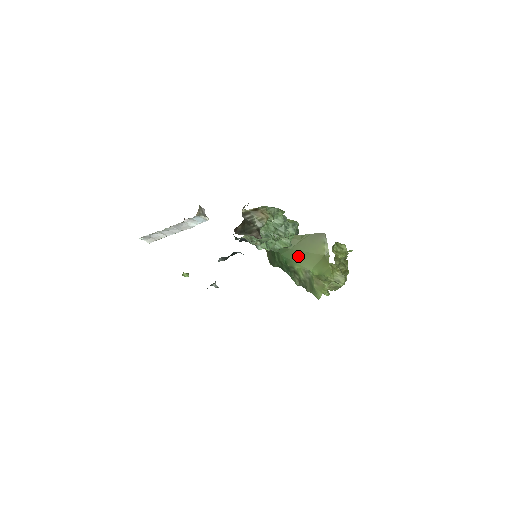
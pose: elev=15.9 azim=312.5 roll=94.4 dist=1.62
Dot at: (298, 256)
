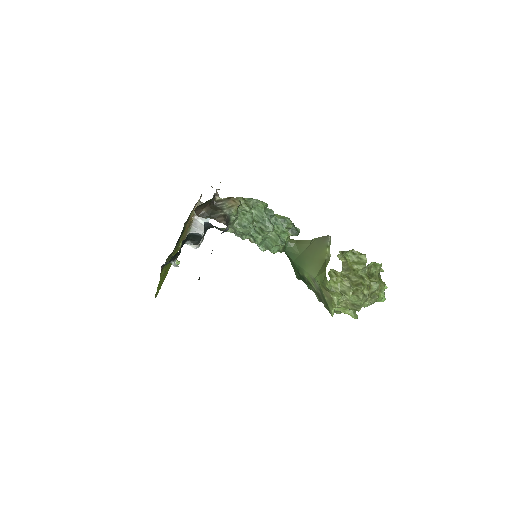
Dot at: (306, 262)
